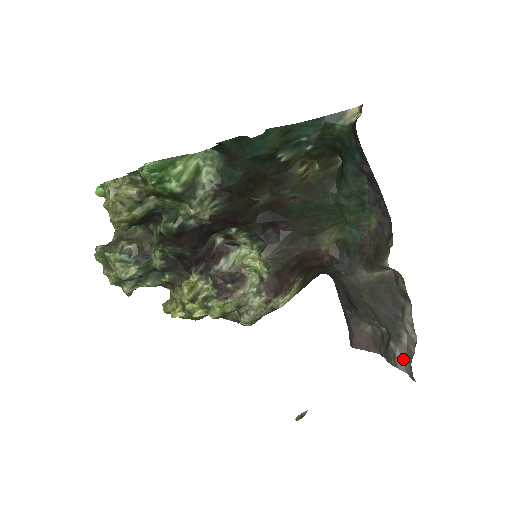
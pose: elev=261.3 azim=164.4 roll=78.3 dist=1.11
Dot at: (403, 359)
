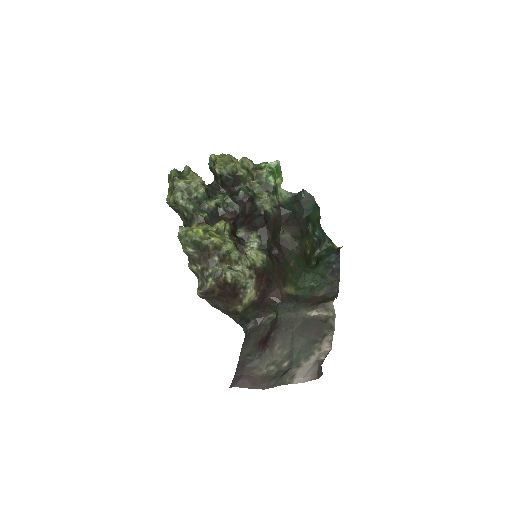
Dot at: (305, 372)
